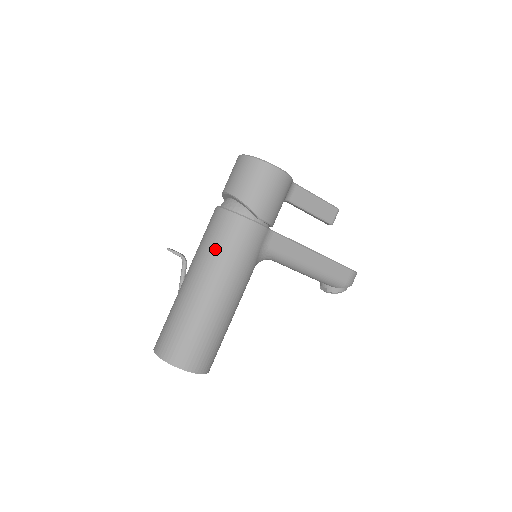
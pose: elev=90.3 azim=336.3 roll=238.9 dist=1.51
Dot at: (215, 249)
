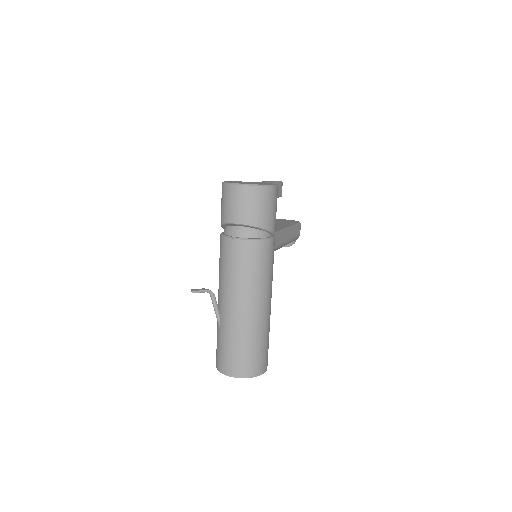
Dot at: (253, 276)
